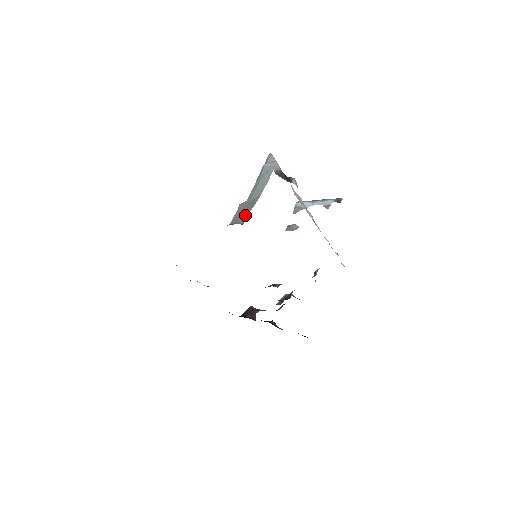
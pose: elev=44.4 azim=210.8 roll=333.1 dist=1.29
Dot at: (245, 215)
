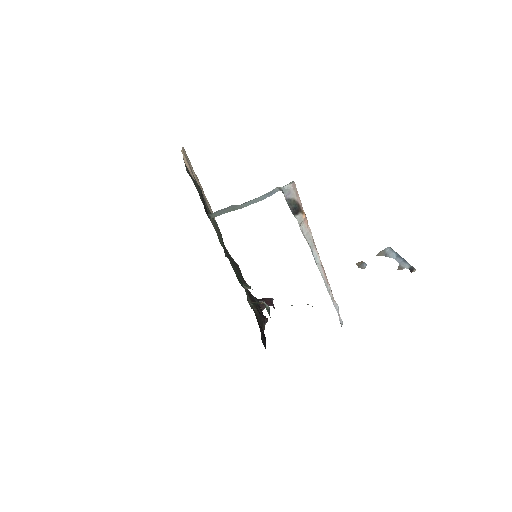
Dot at: (220, 214)
